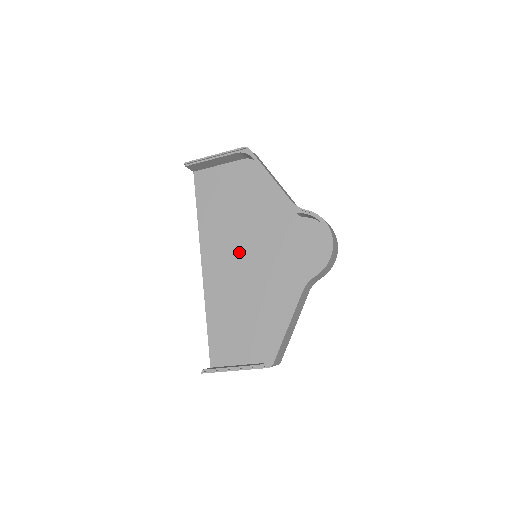
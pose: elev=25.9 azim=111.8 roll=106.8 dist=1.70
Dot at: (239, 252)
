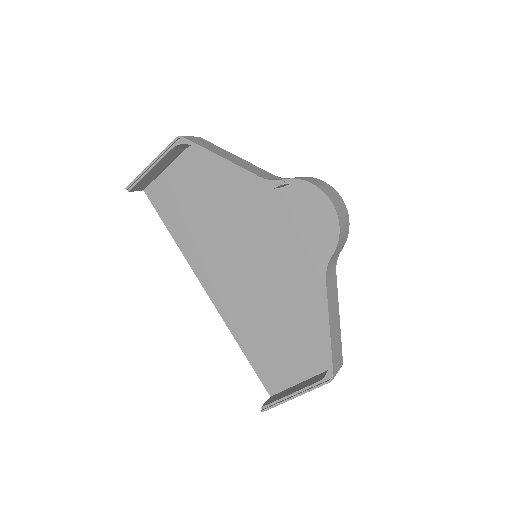
Dot at: (236, 259)
